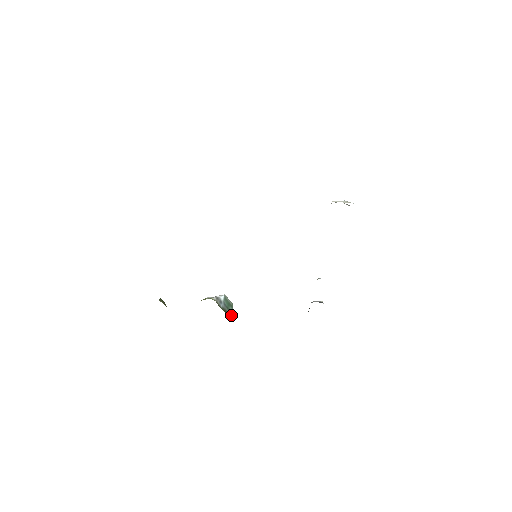
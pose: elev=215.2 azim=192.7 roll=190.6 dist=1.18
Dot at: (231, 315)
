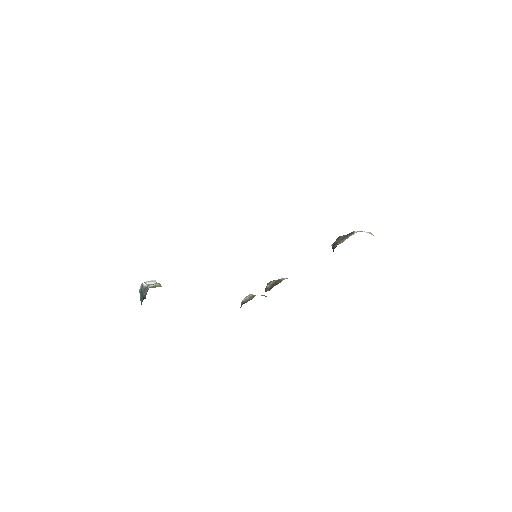
Dot at: occluded
